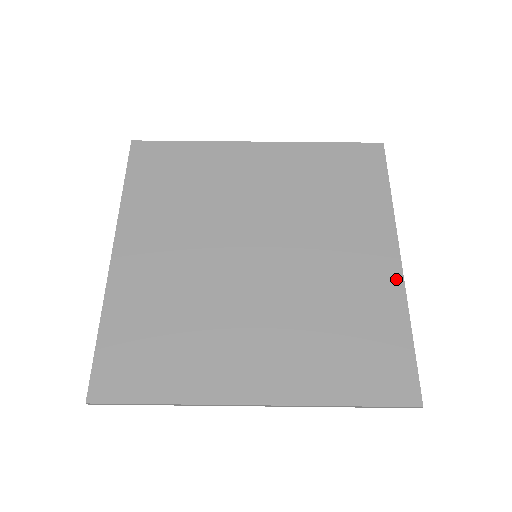
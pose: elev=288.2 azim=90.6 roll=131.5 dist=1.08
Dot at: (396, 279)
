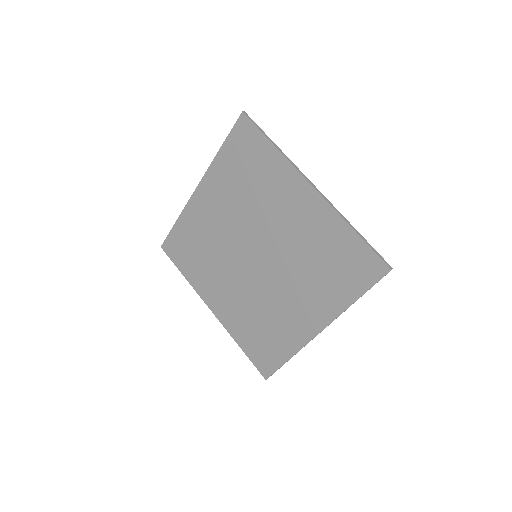
Dot at: (306, 338)
